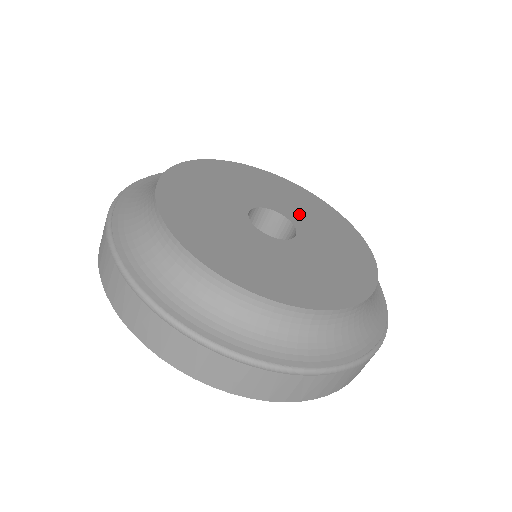
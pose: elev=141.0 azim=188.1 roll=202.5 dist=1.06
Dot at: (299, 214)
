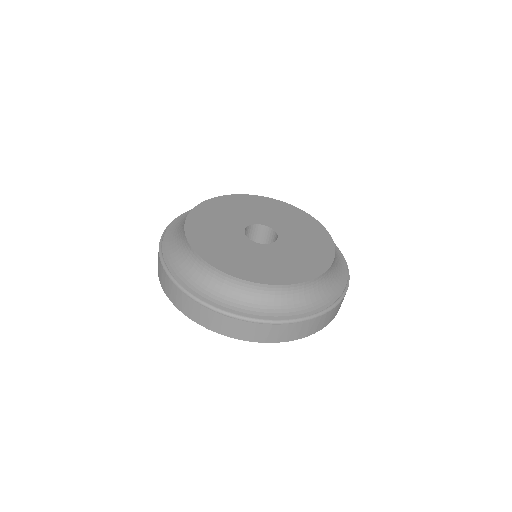
Dot at: (255, 216)
